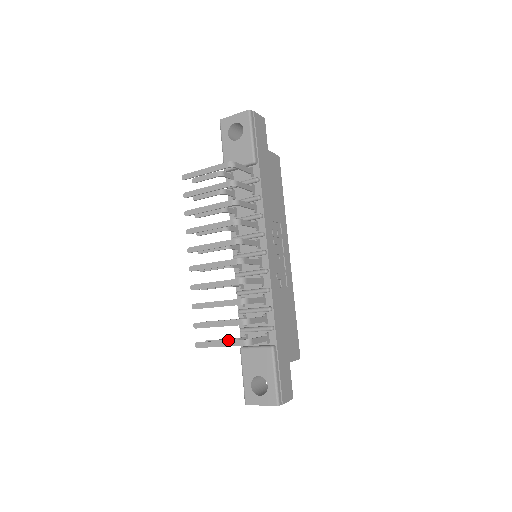
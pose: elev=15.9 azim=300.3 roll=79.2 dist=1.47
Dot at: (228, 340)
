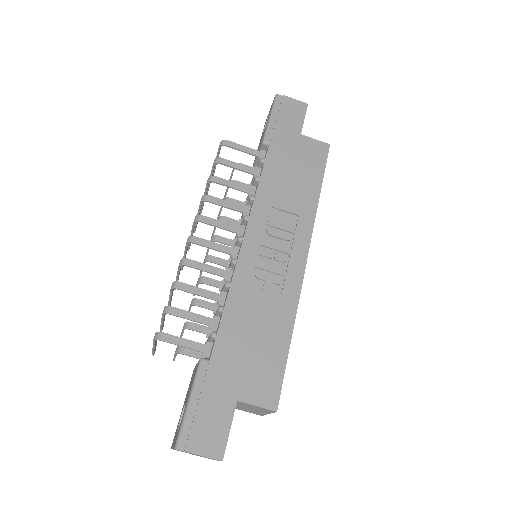
Dot at: occluded
